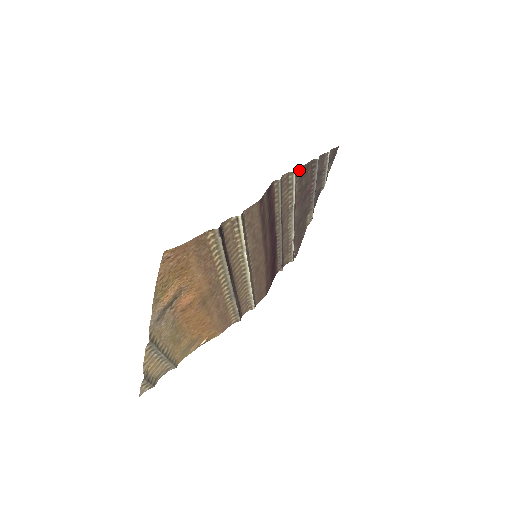
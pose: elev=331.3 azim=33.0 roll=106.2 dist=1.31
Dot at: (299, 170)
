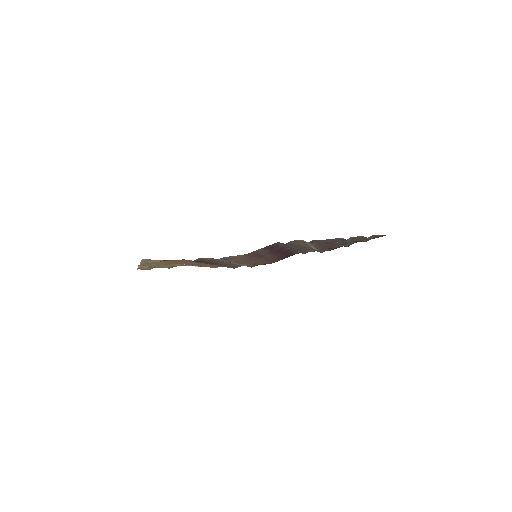
Dot at: (318, 240)
